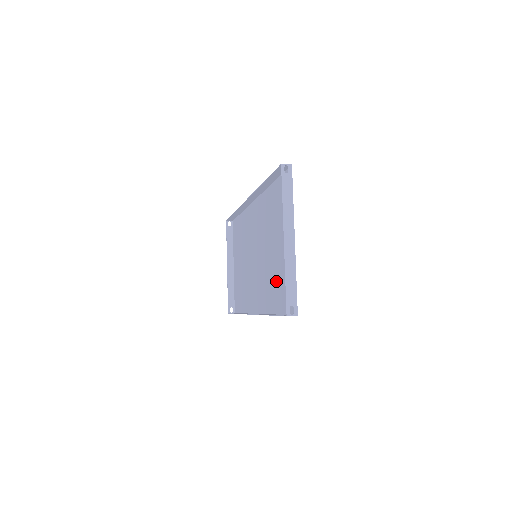
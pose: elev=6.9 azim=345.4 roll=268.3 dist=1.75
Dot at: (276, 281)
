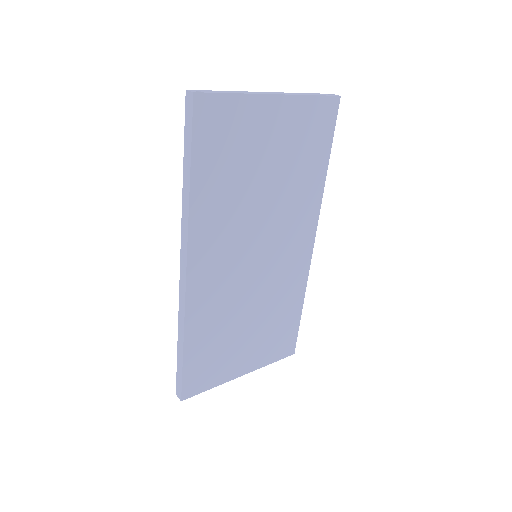
Dot at: (230, 175)
